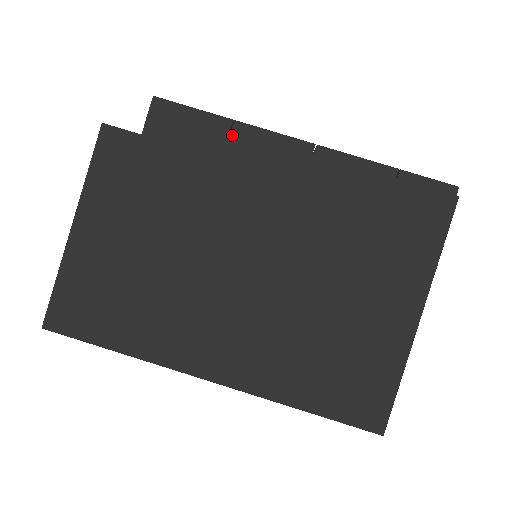
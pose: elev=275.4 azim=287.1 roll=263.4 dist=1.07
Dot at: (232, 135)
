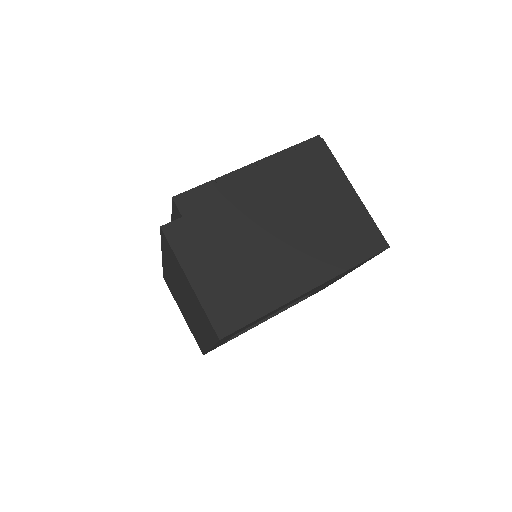
Dot at: (220, 185)
